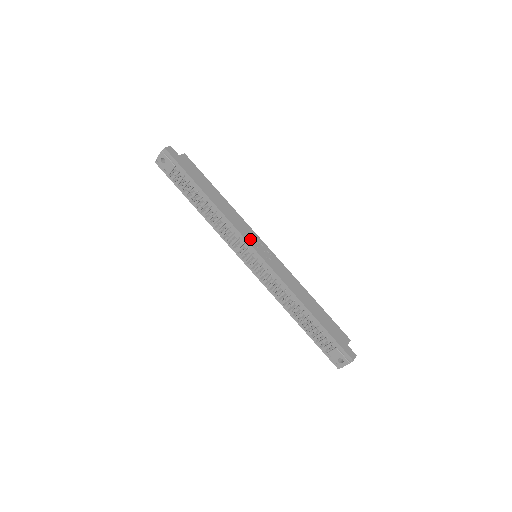
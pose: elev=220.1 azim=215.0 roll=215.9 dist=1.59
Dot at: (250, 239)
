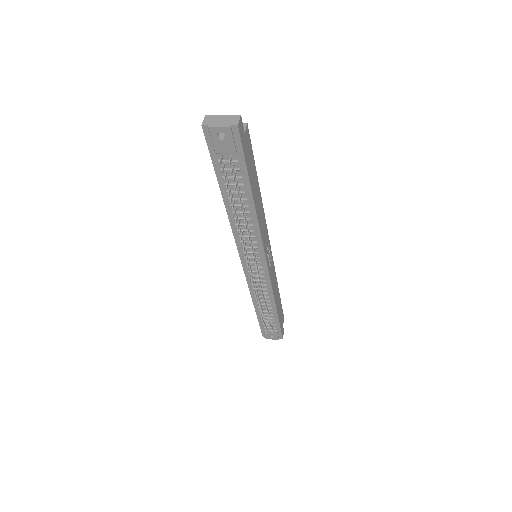
Dot at: (266, 248)
